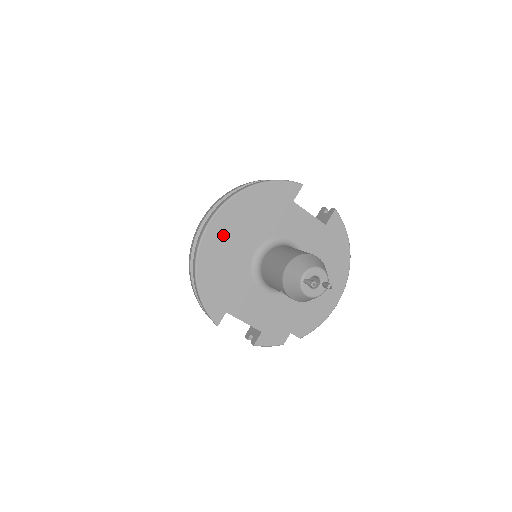
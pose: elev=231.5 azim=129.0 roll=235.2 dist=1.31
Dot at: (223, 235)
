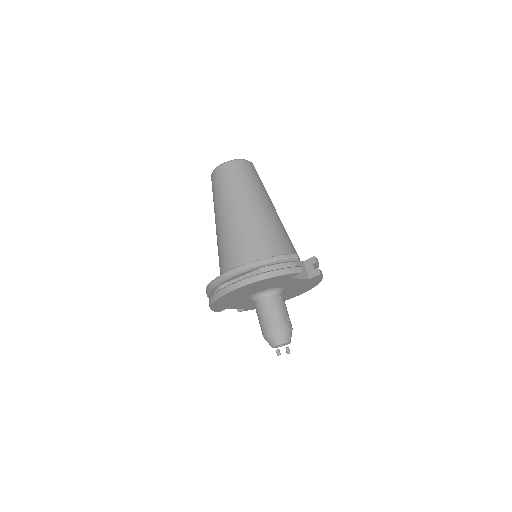
Dot at: (235, 294)
